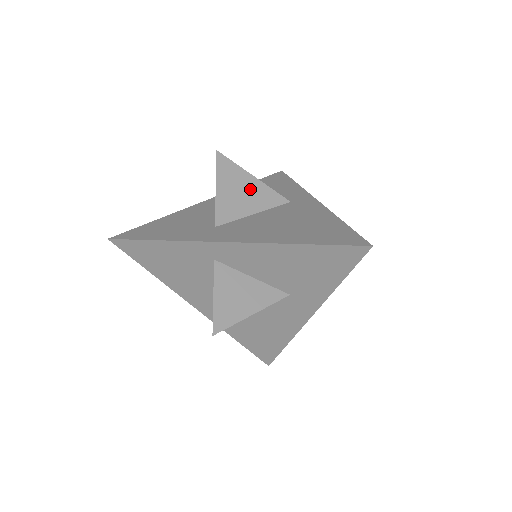
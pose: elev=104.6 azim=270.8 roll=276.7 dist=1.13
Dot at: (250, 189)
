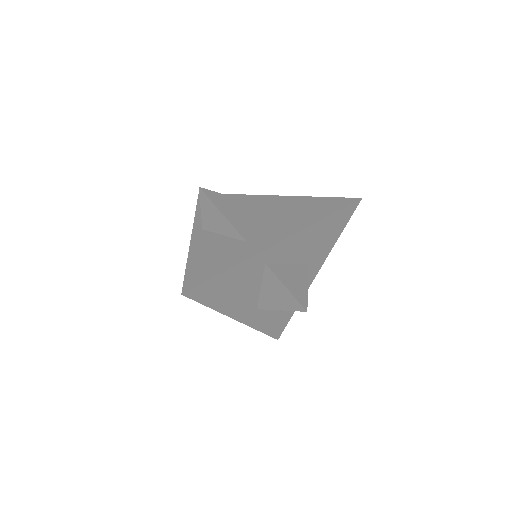
Dot at: (237, 206)
